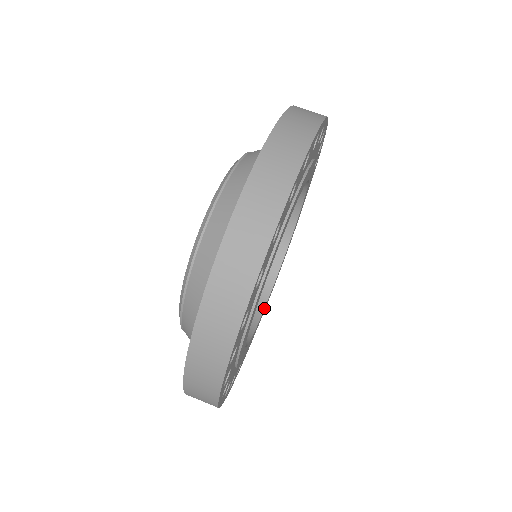
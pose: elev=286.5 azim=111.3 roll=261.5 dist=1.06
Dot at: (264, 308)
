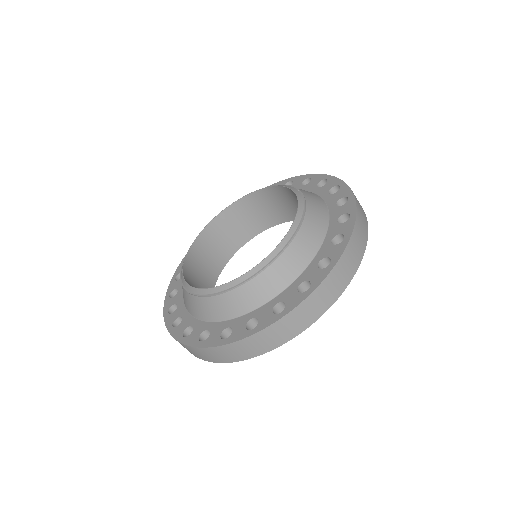
Dot at: occluded
